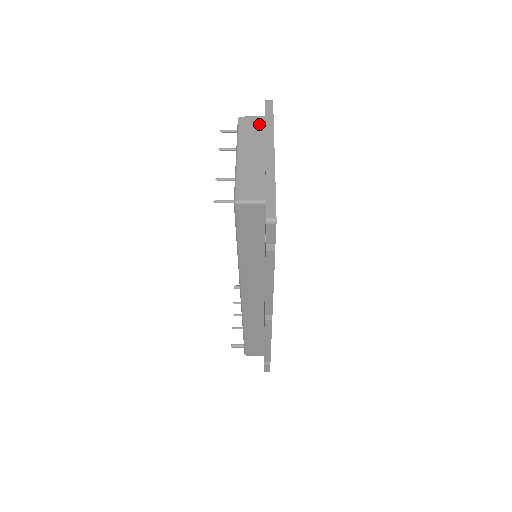
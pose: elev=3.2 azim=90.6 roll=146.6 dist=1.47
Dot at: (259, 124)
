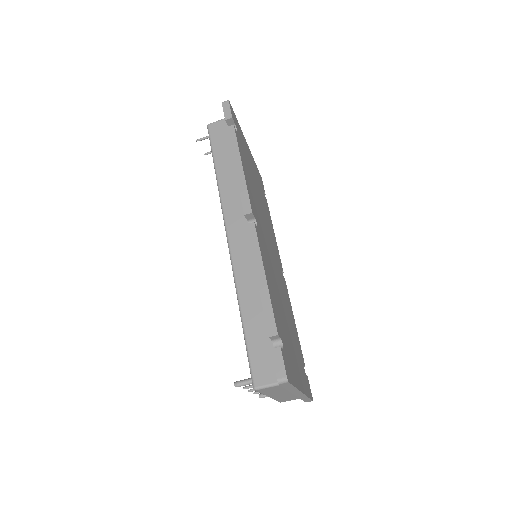
Dot at: occluded
